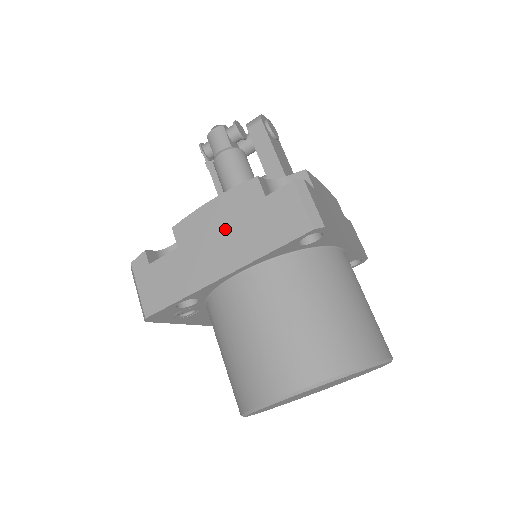
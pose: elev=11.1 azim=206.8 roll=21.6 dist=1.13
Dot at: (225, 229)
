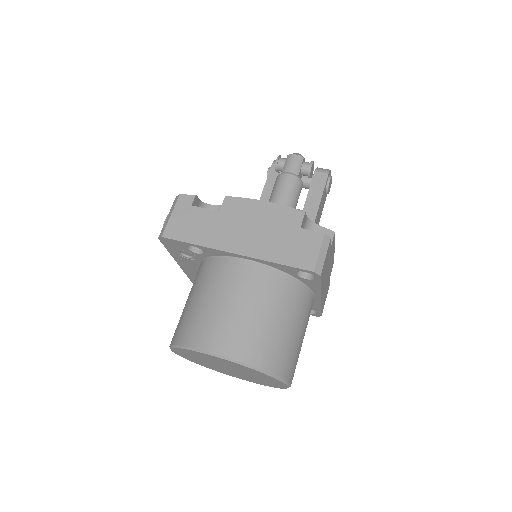
Dot at: (259, 226)
